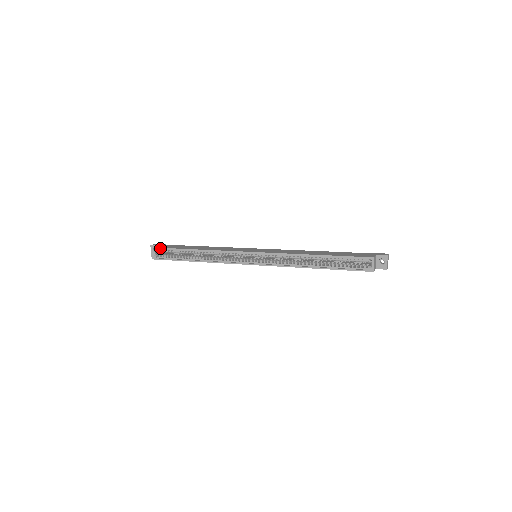
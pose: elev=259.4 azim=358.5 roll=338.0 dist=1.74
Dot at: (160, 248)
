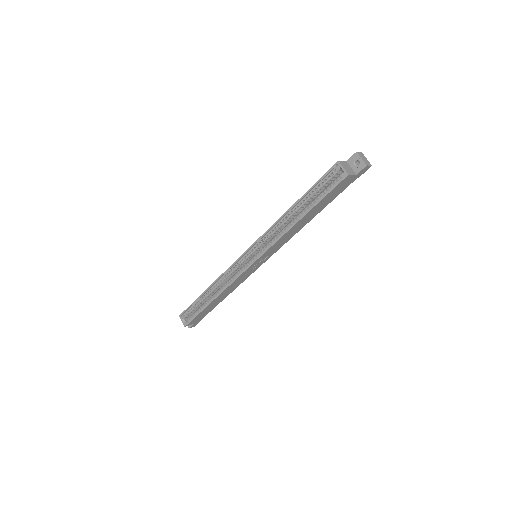
Dot at: (184, 311)
